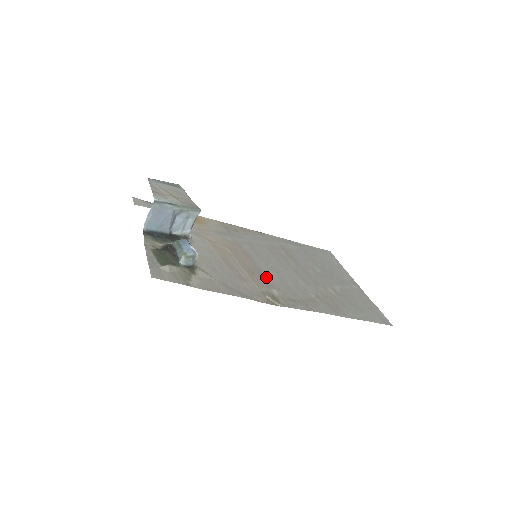
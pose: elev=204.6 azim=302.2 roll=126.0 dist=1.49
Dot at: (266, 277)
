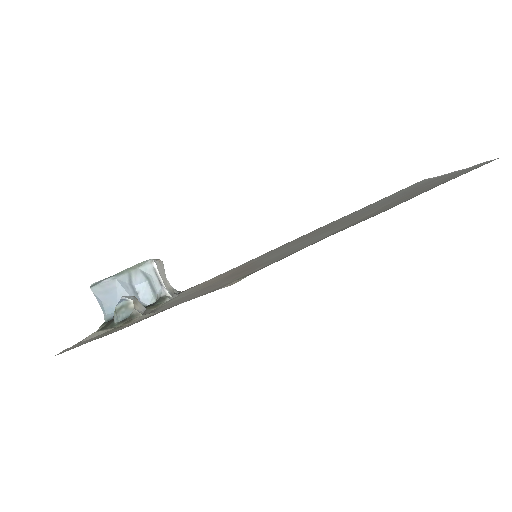
Dot at: (257, 266)
